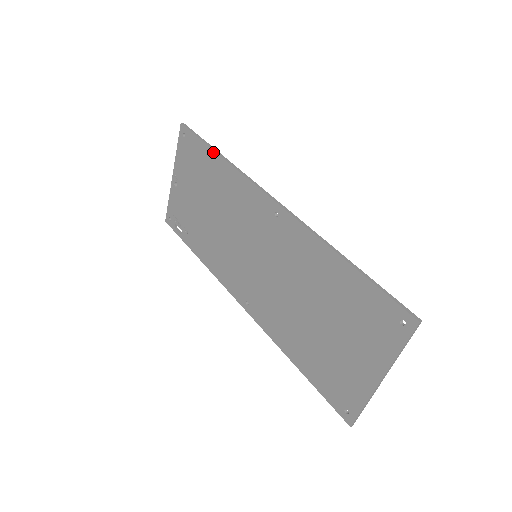
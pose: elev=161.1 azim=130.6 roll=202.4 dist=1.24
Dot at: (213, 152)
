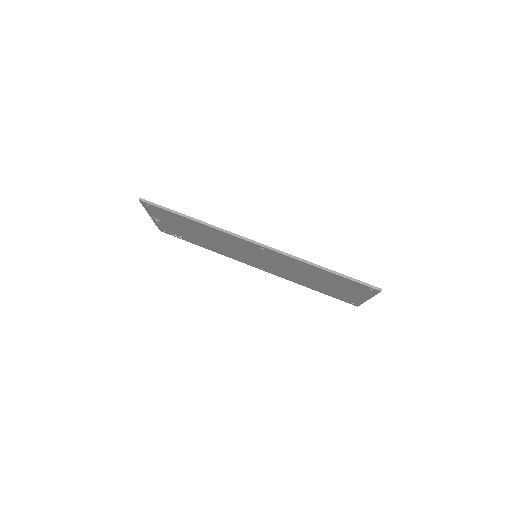
Dot at: (185, 218)
